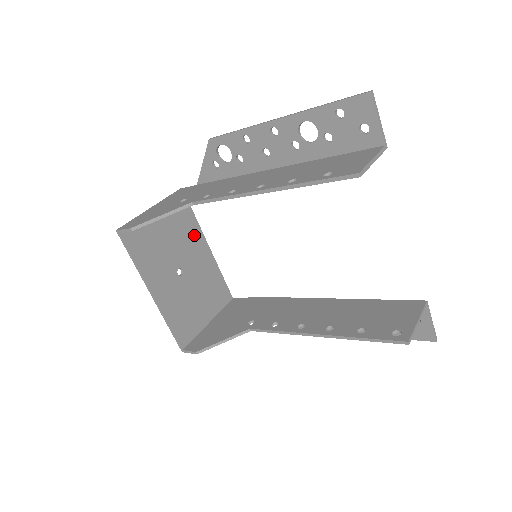
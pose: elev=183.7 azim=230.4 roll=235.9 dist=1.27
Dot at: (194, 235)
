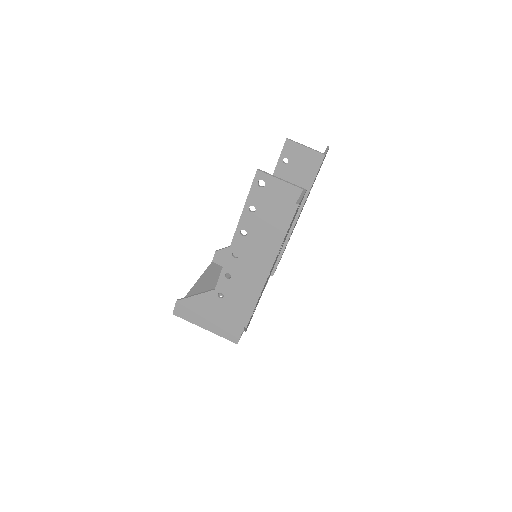
Dot at: occluded
